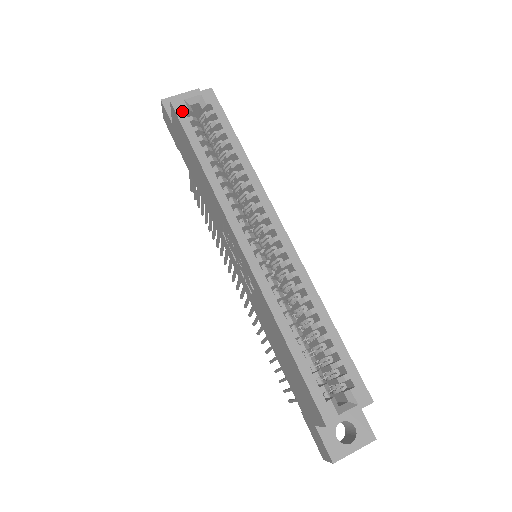
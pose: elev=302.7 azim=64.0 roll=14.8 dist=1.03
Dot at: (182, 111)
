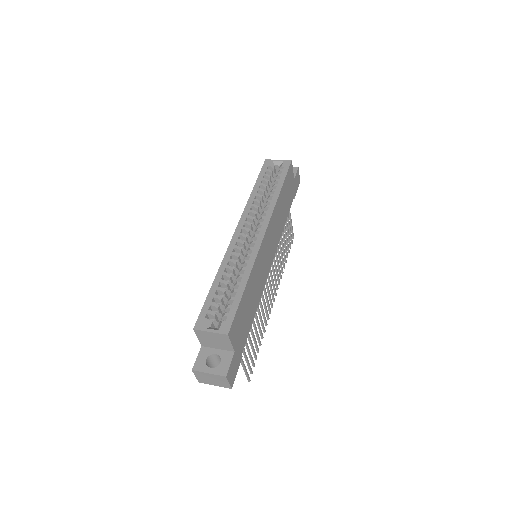
Dot at: (267, 165)
